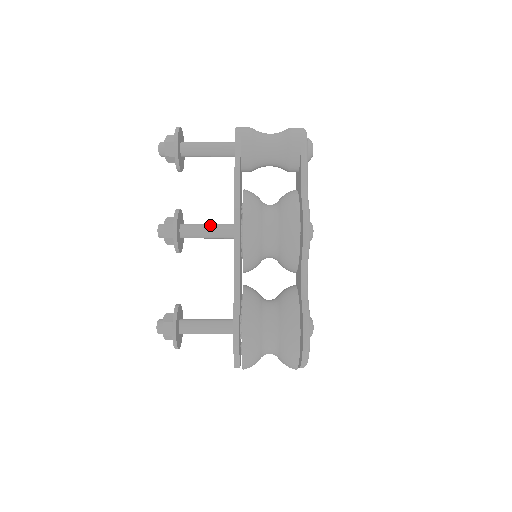
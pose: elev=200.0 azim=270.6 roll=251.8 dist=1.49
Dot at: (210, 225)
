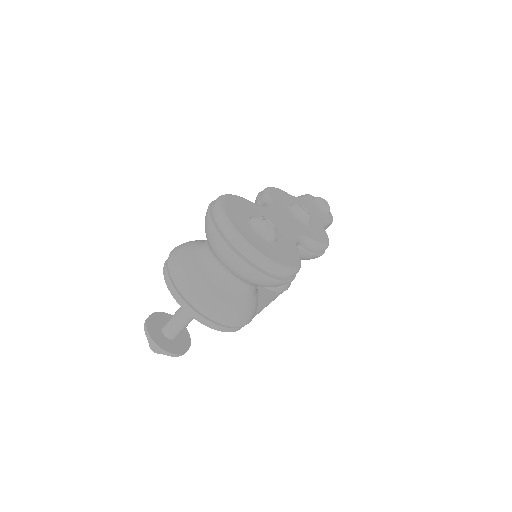
Dot at: occluded
